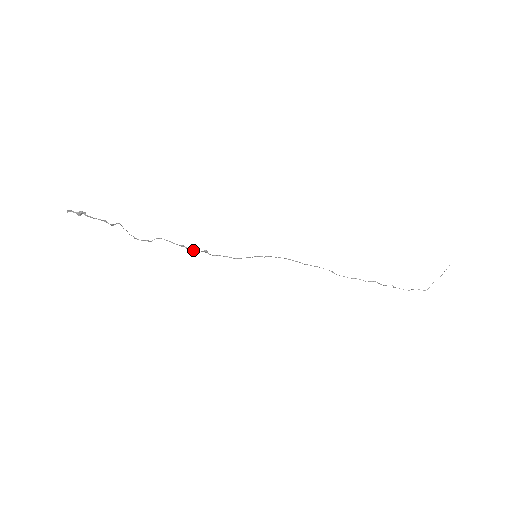
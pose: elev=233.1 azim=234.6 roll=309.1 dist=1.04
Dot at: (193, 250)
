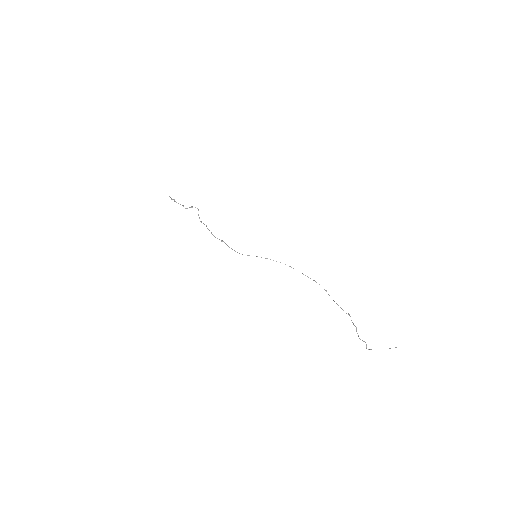
Dot at: occluded
